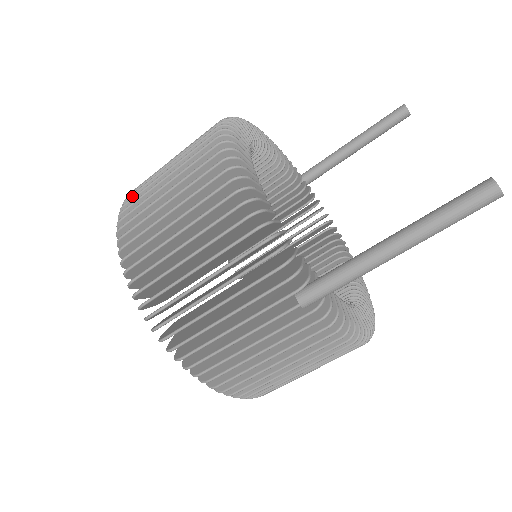
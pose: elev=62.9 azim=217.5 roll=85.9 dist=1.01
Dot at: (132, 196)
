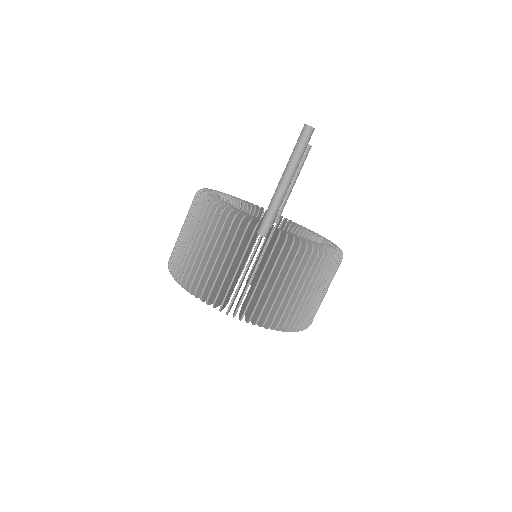
Dot at: occluded
